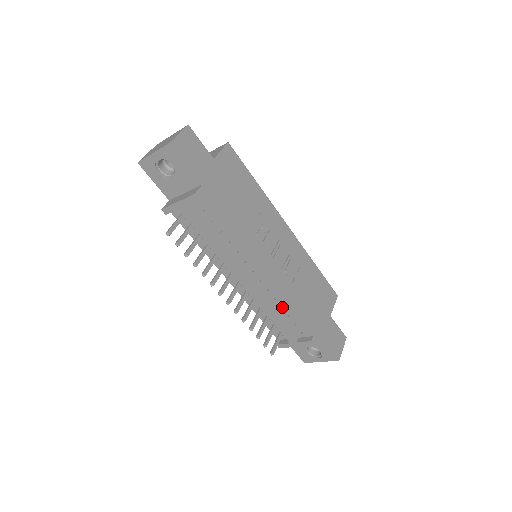
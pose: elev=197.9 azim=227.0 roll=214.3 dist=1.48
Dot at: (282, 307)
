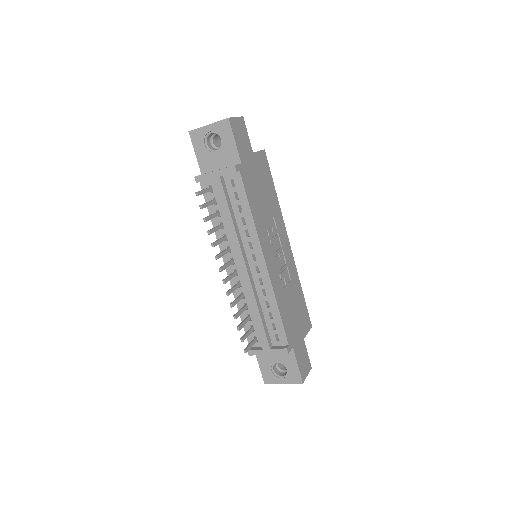
Dot at: (269, 306)
